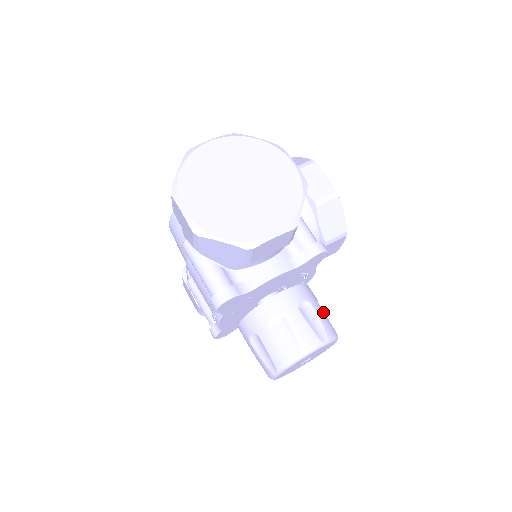
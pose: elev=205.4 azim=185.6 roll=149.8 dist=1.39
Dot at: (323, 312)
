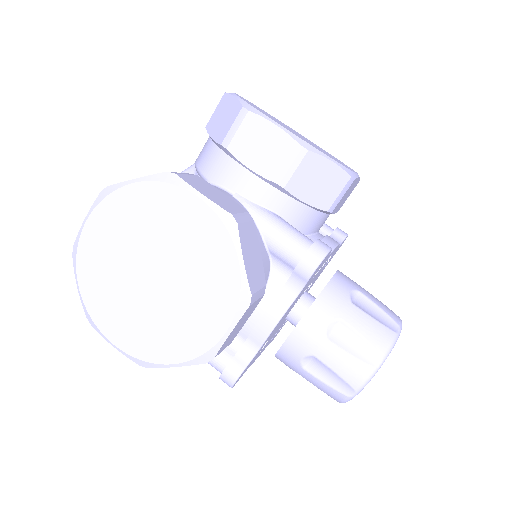
Dot at: (364, 315)
